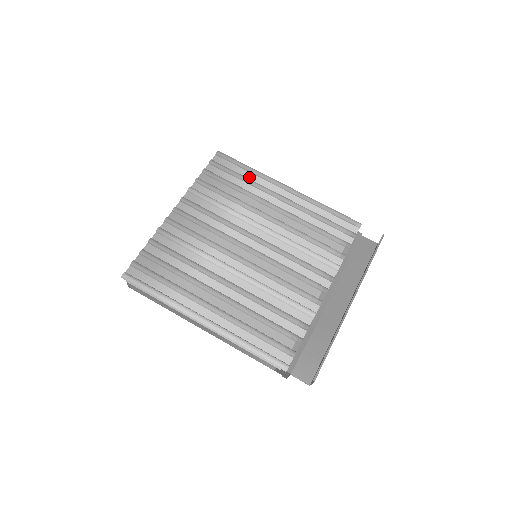
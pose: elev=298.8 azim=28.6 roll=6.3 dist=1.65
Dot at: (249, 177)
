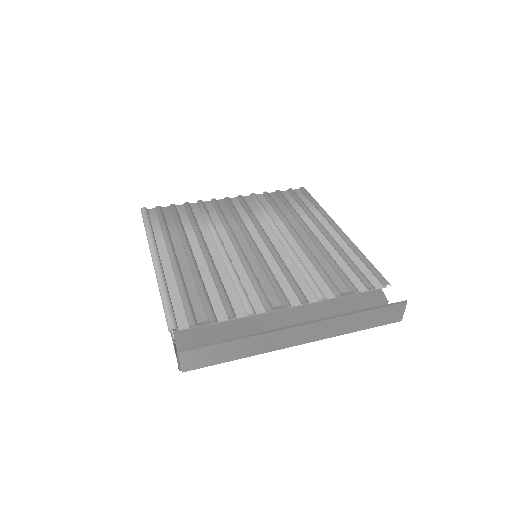
Dot at: (311, 210)
